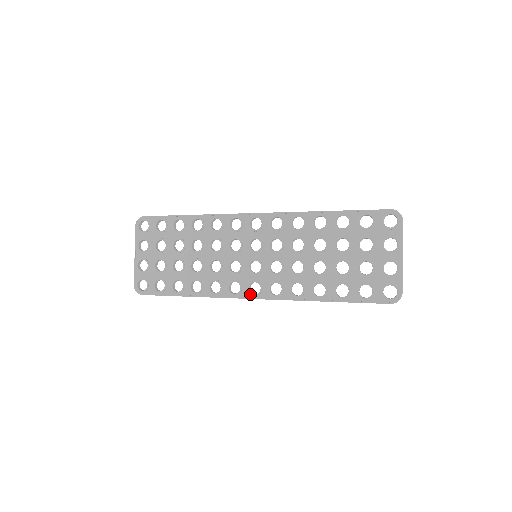
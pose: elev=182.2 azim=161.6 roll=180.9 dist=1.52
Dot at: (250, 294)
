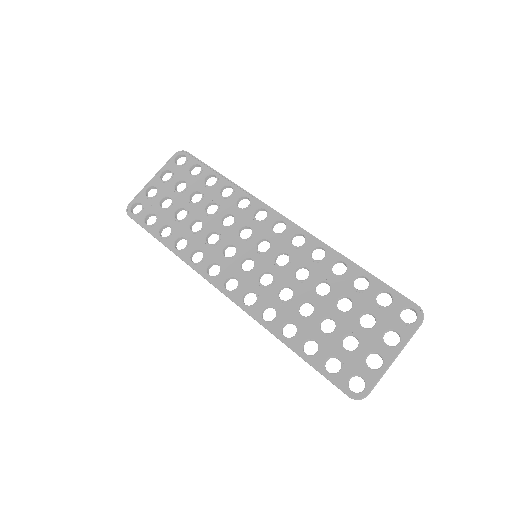
Dot at: (223, 286)
